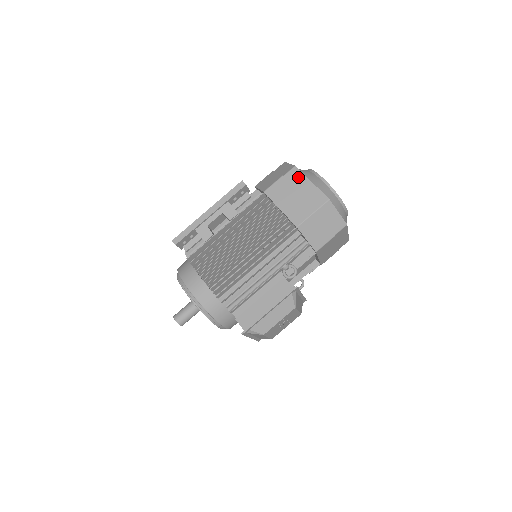
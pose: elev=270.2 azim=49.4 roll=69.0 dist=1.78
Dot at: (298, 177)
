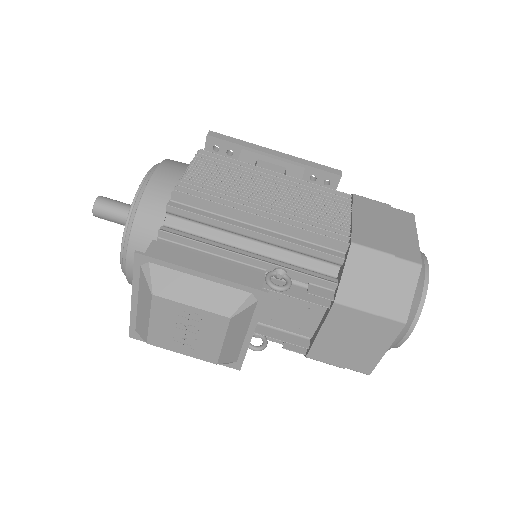
Dot at: (406, 221)
